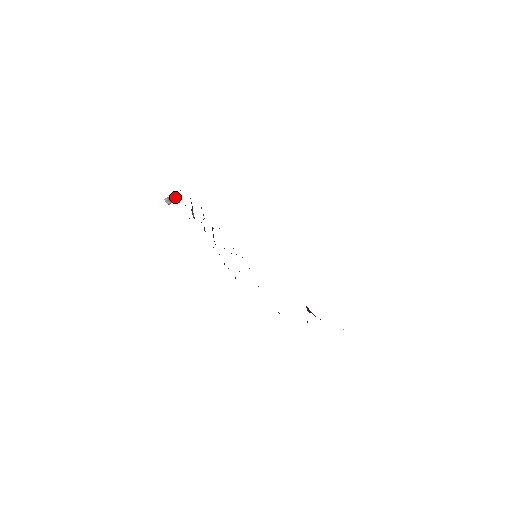
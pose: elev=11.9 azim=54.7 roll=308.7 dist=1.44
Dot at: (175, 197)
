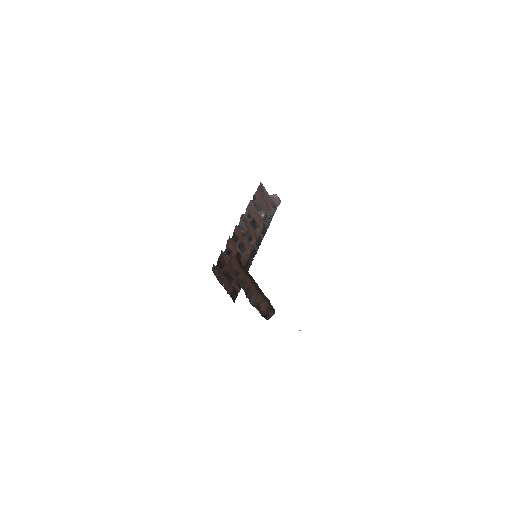
Dot at: (273, 195)
